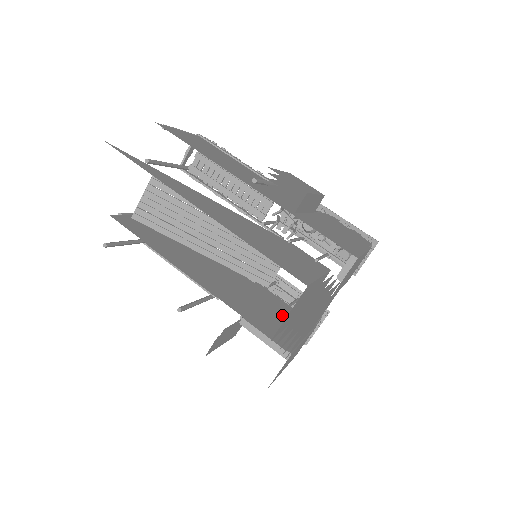
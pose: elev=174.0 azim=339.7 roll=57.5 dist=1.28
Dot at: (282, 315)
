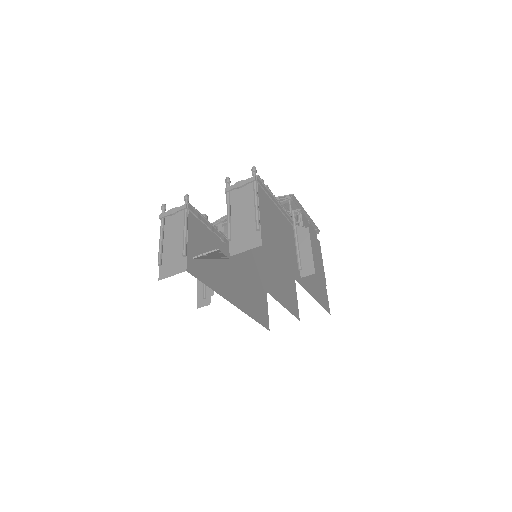
Dot at: (258, 287)
